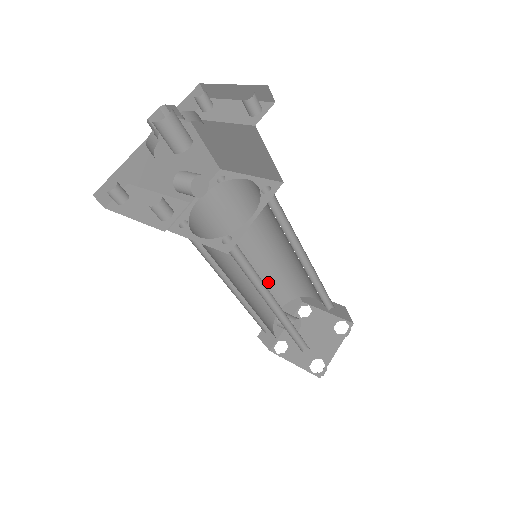
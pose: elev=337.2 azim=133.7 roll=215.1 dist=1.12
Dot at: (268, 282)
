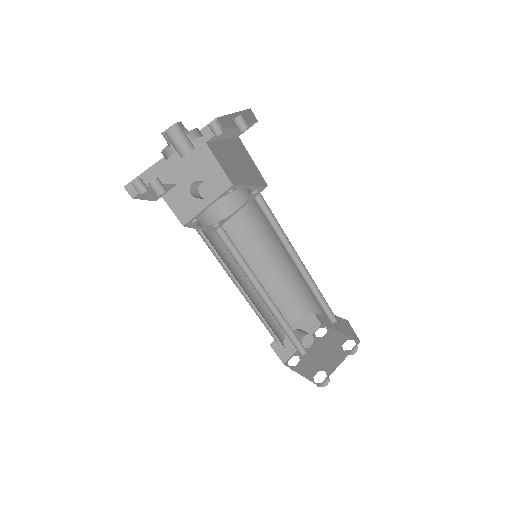
Dot at: (279, 293)
